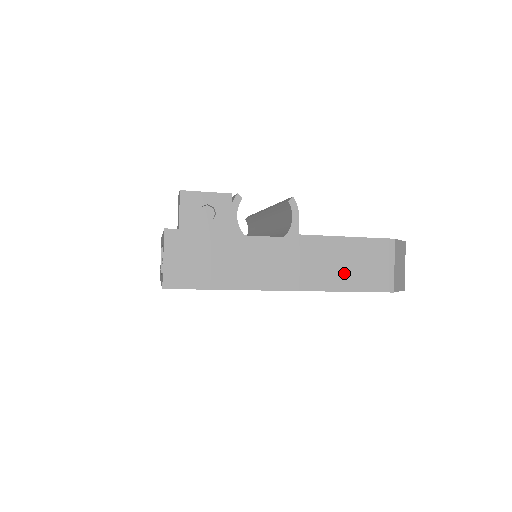
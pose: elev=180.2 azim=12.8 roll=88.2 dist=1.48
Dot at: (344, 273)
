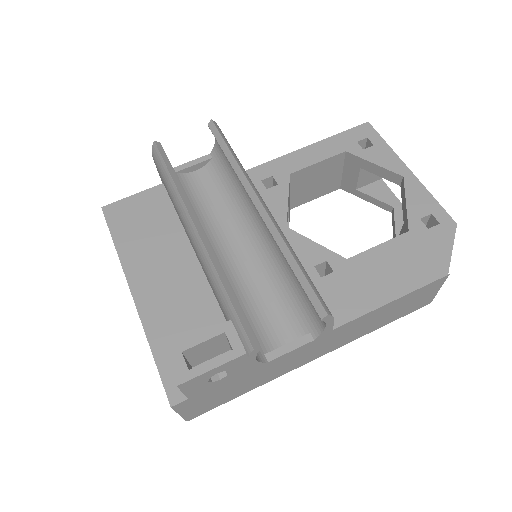
Dot at: (381, 321)
